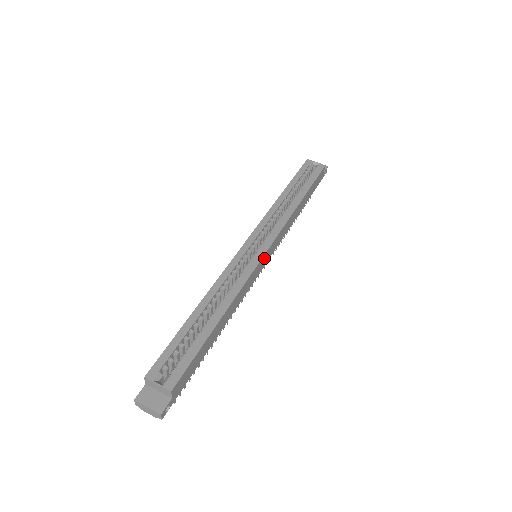
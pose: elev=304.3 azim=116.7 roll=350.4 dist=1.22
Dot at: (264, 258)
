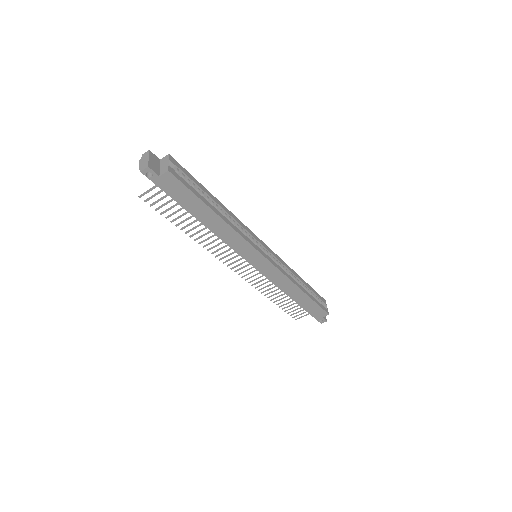
Dot at: (260, 258)
